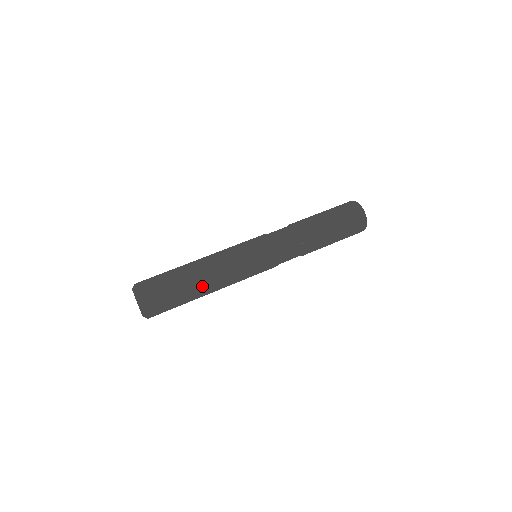
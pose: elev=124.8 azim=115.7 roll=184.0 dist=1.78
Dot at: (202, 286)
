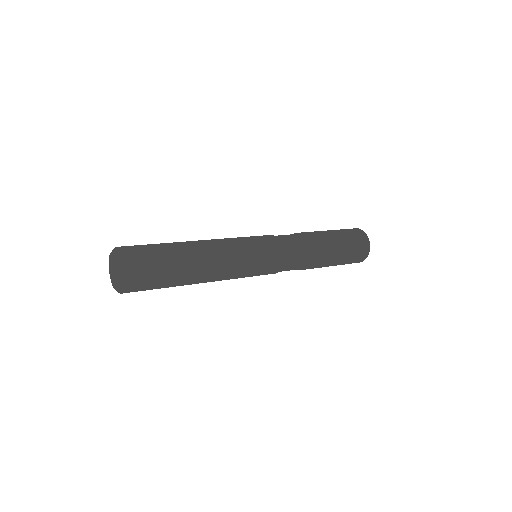
Dot at: (196, 254)
